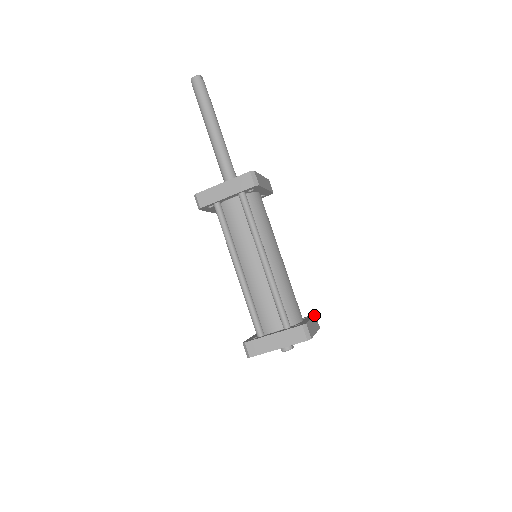
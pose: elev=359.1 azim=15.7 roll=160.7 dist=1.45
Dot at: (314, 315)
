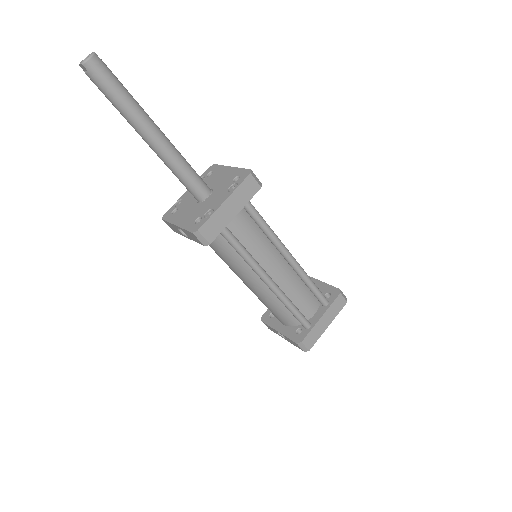
Dot at: occluded
